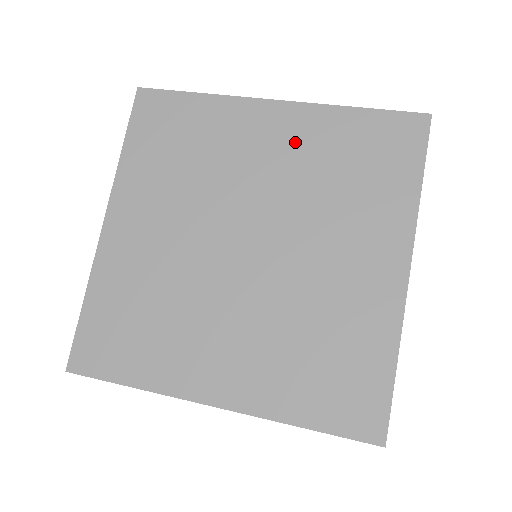
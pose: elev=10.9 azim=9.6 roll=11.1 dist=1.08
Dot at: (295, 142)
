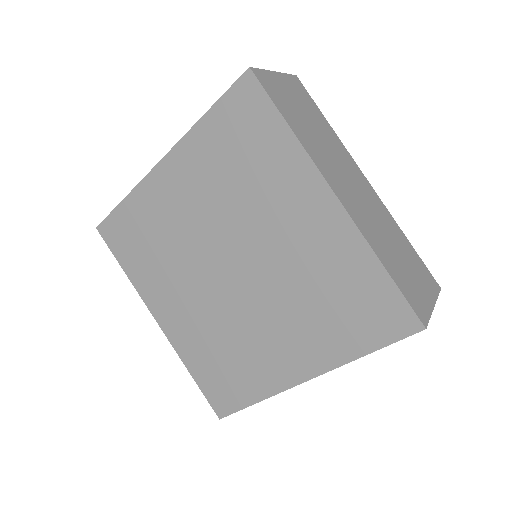
Dot at: (319, 243)
